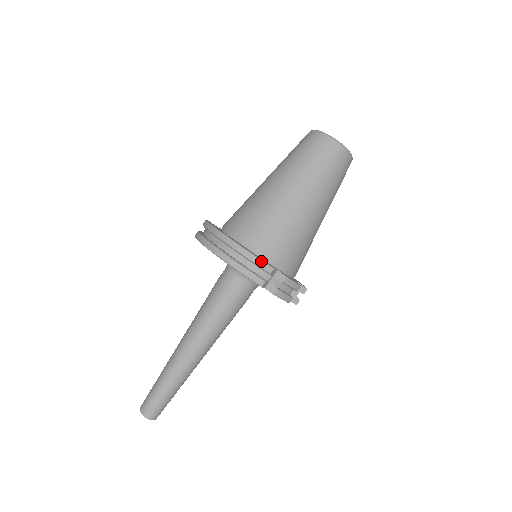
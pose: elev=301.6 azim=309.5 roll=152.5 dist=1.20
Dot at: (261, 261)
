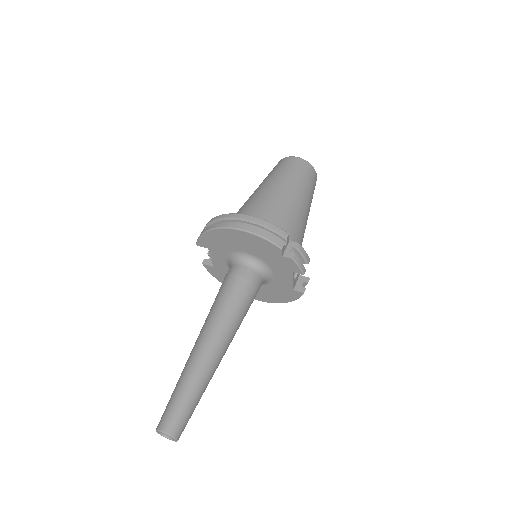
Dot at: (277, 227)
